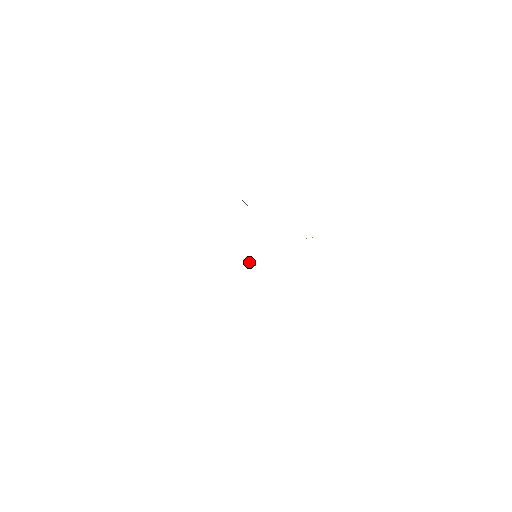
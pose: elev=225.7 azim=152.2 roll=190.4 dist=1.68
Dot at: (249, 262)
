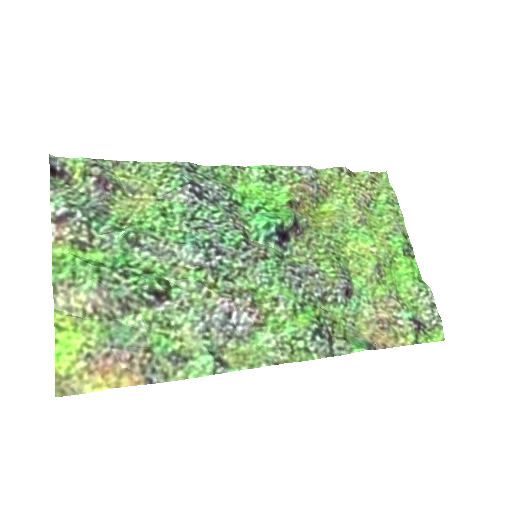
Dot at: (267, 233)
